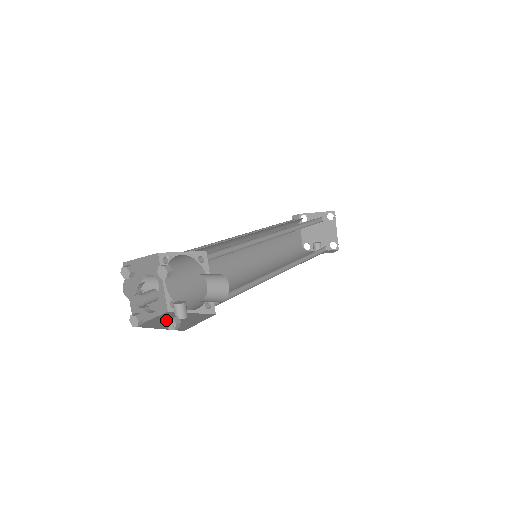
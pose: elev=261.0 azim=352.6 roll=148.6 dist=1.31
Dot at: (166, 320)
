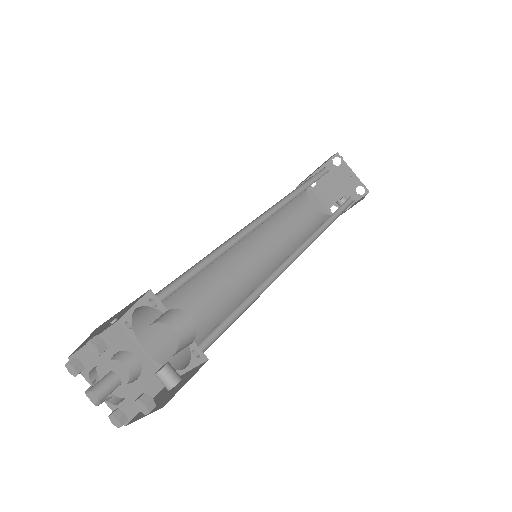
Dot at: occluded
